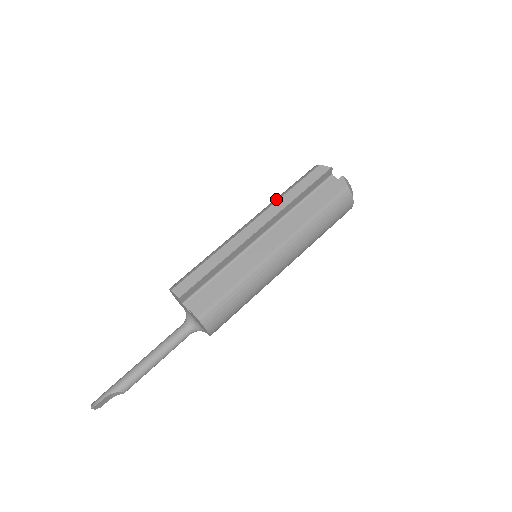
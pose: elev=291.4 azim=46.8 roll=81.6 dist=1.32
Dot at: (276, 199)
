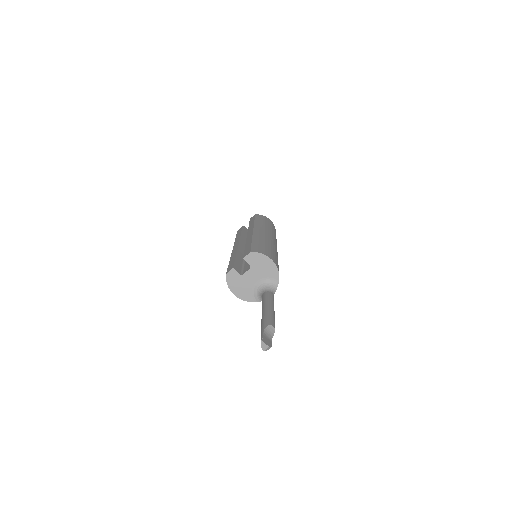
Dot at: occluded
